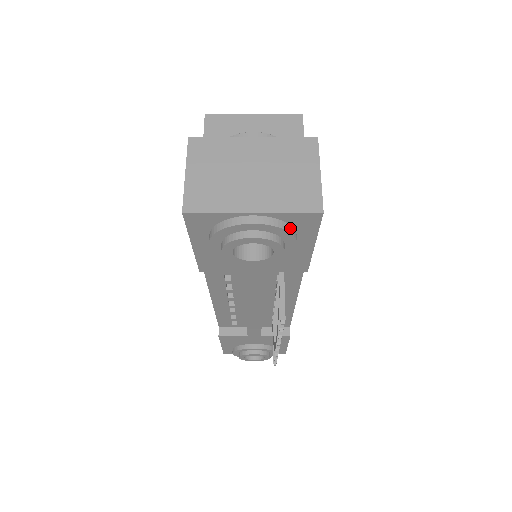
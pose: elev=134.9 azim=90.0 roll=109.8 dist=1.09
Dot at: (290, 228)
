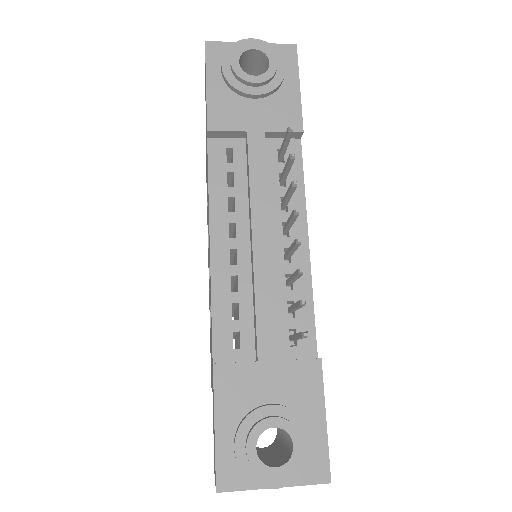
Dot at: (278, 54)
